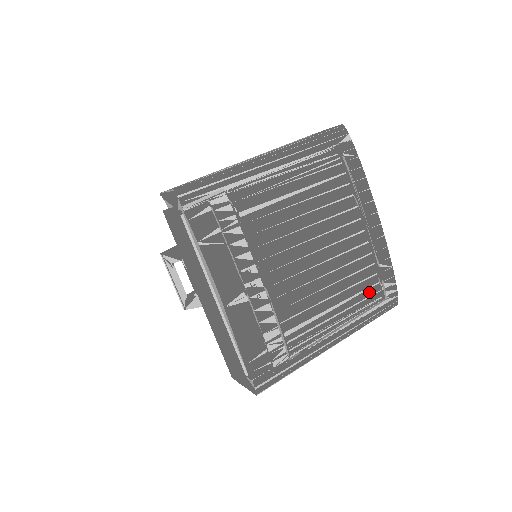
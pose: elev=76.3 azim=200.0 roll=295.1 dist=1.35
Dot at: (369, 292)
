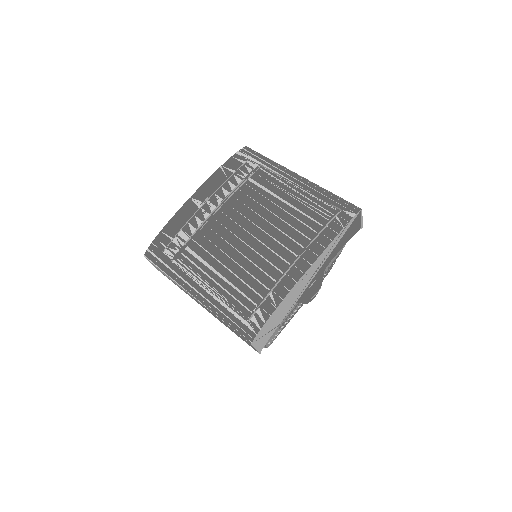
Dot at: (247, 303)
